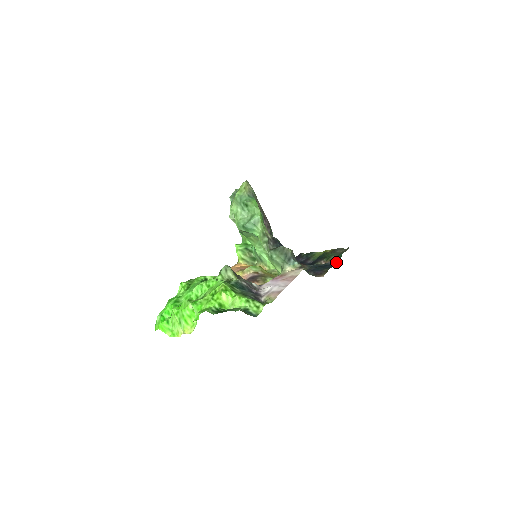
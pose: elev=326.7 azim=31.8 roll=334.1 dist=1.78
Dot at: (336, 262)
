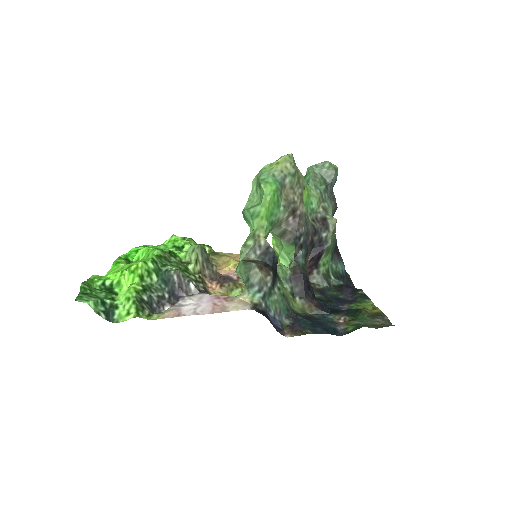
Dot at: (345, 332)
